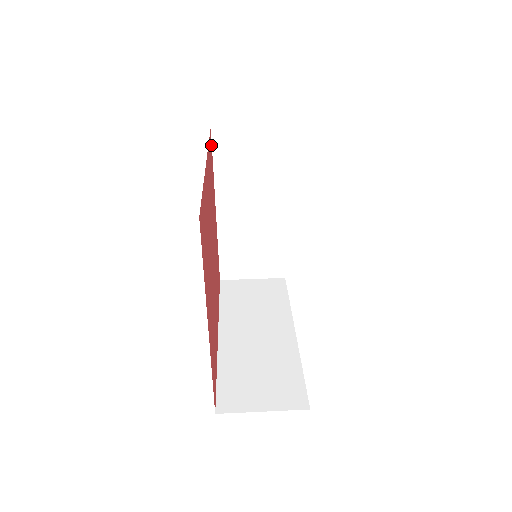
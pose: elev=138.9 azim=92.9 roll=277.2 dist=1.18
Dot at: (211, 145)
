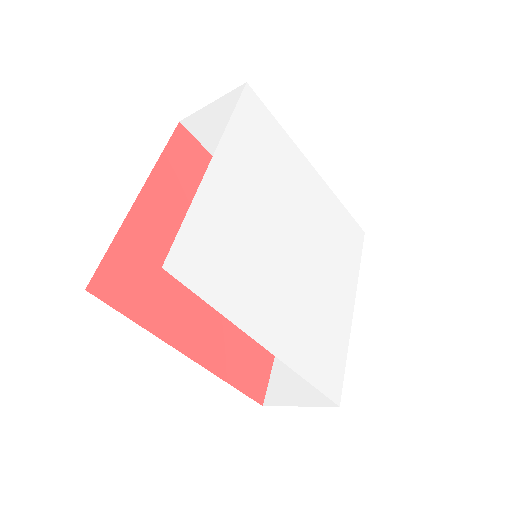
Dot at: occluded
